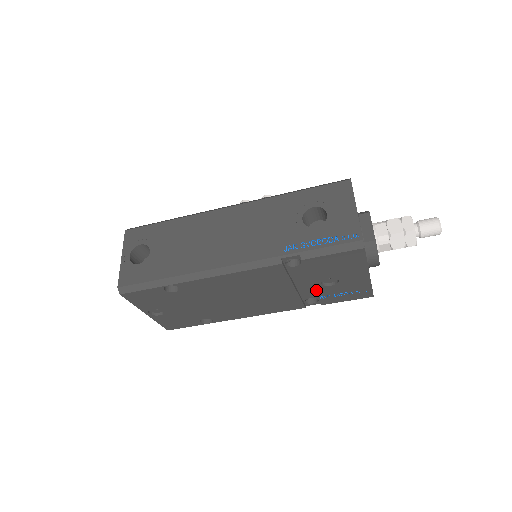
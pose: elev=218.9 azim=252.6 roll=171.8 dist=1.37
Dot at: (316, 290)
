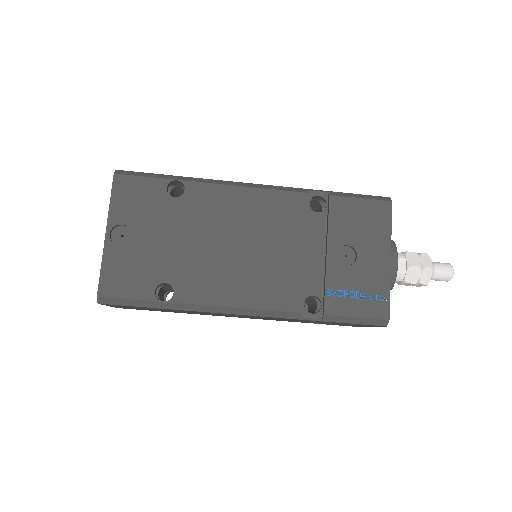
Dot at: (327, 269)
